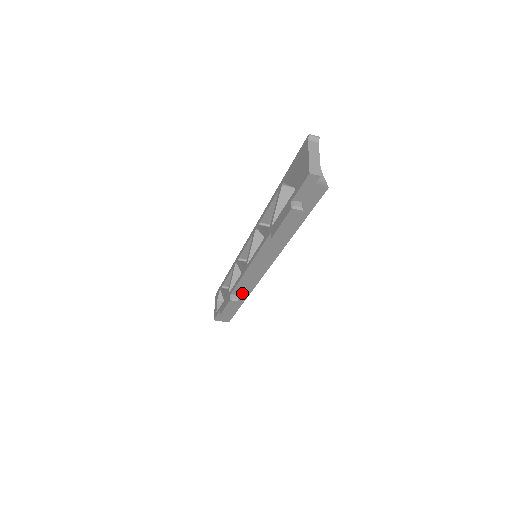
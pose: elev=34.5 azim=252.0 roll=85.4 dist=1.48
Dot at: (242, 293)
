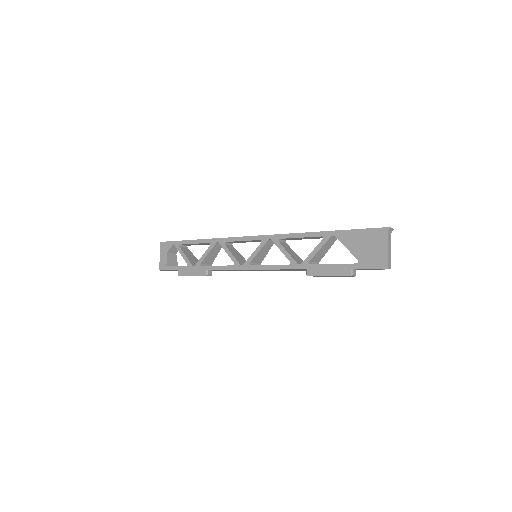
Dot at: (217, 270)
